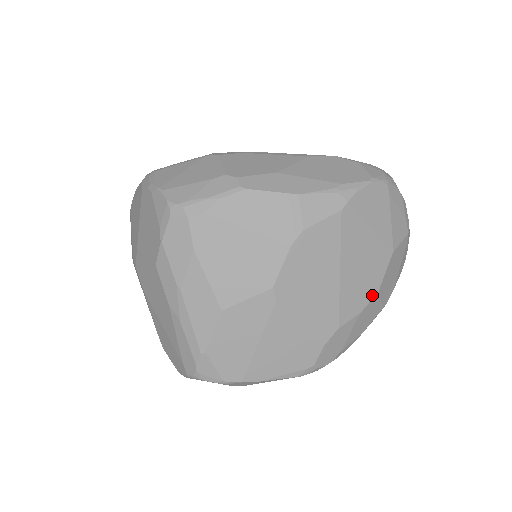
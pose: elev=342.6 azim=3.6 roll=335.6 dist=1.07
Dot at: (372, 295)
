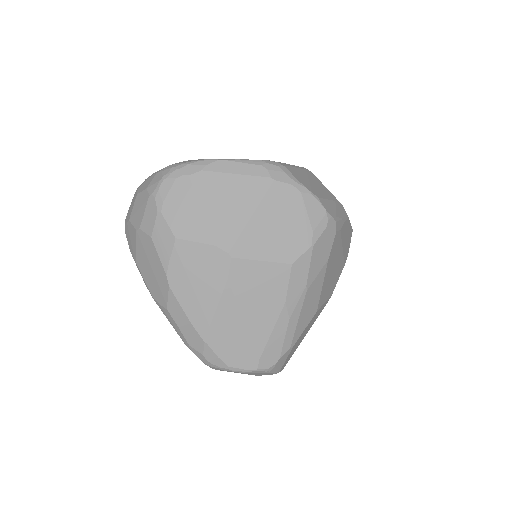
Dot at: occluded
